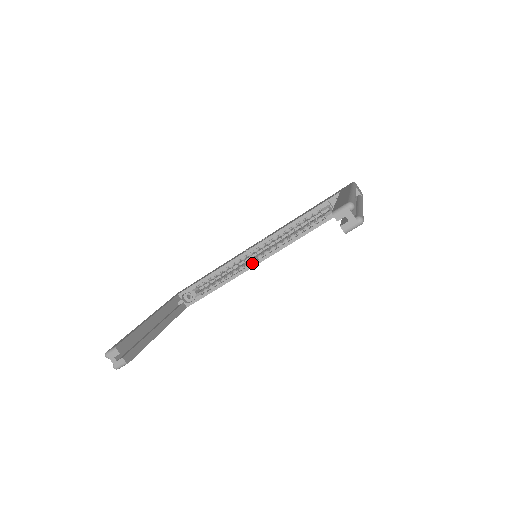
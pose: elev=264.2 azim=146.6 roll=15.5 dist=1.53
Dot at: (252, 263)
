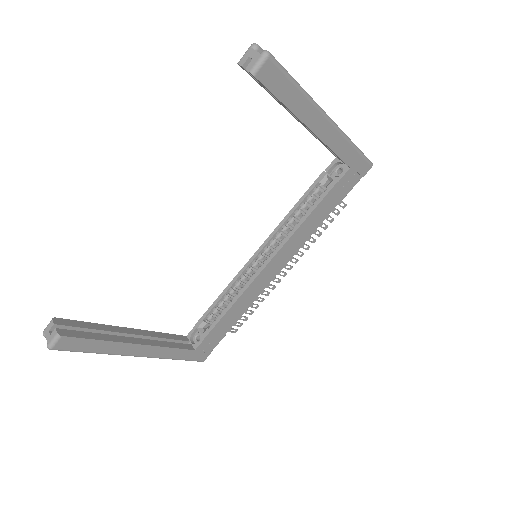
Dot at: (257, 272)
